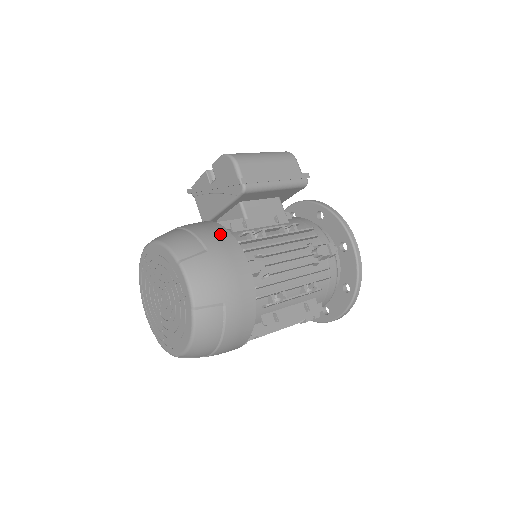
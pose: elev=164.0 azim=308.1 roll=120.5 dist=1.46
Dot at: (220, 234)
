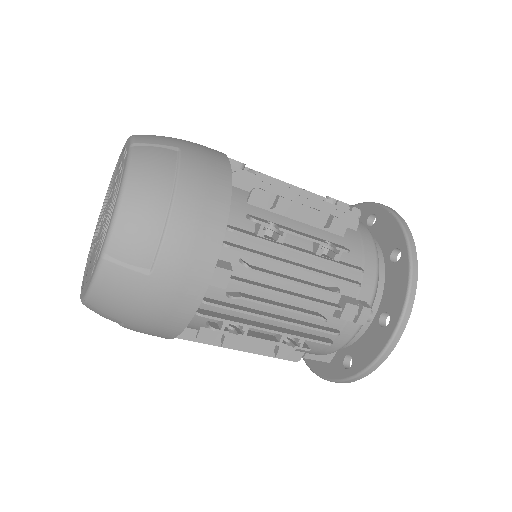
Dot at: occluded
